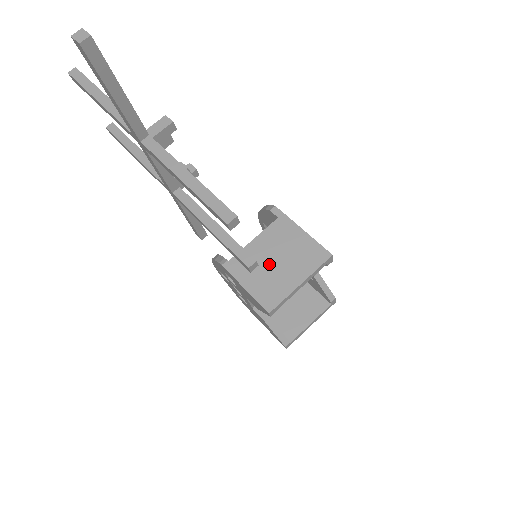
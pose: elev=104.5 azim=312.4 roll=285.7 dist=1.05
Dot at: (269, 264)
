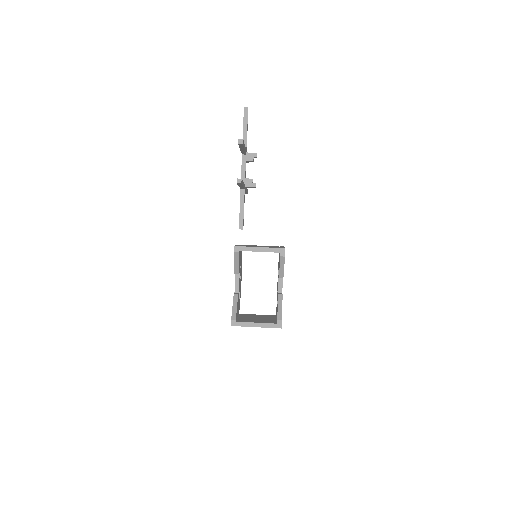
Dot at: occluded
